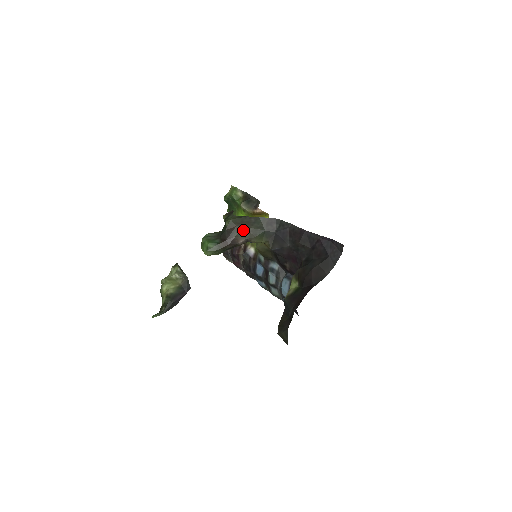
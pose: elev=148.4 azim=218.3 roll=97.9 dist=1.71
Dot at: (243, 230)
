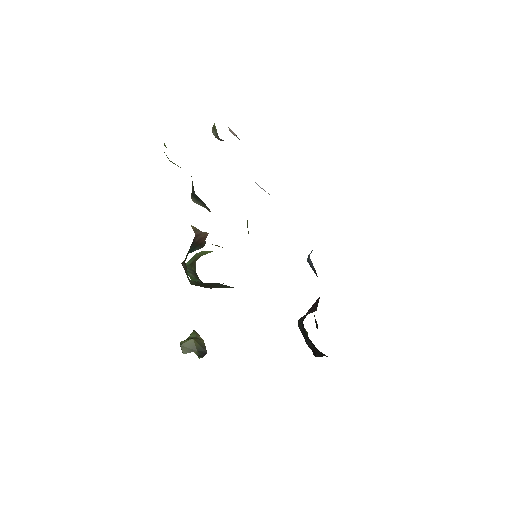
Dot at: occluded
